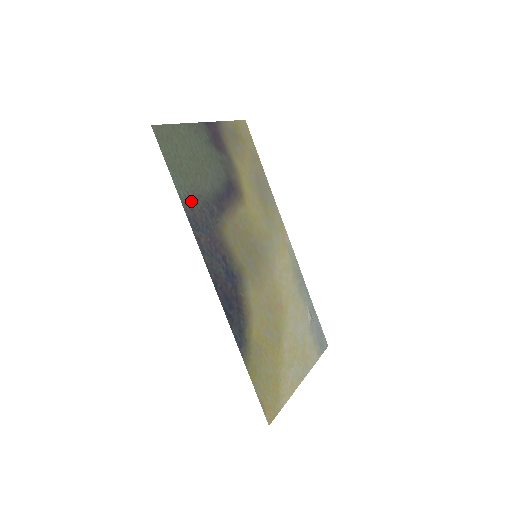
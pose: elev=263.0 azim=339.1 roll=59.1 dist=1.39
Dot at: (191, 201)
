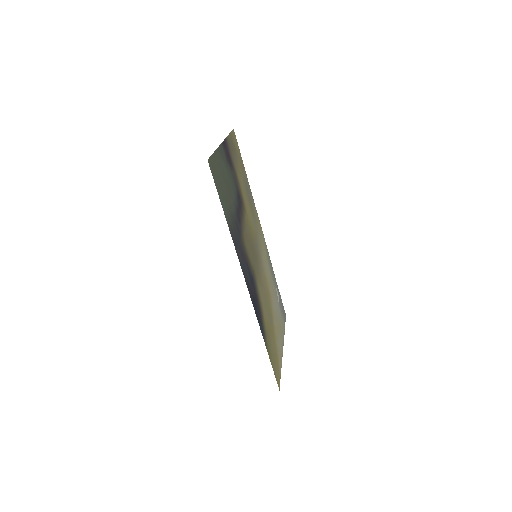
Dot at: (230, 222)
